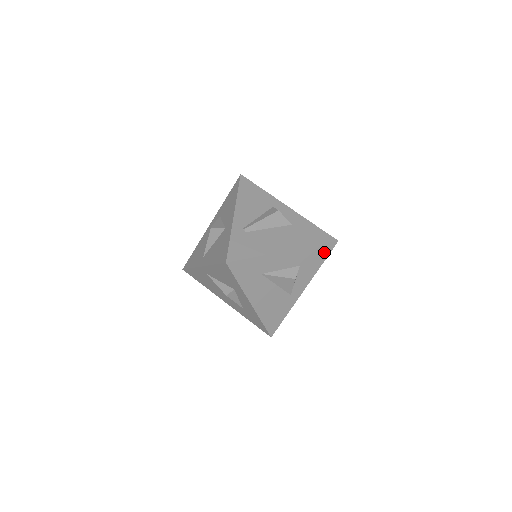
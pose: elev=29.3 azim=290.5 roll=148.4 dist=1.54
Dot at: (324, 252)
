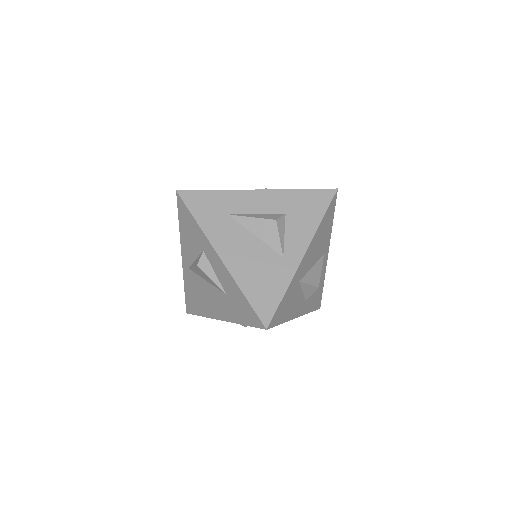
Dot at: (320, 201)
